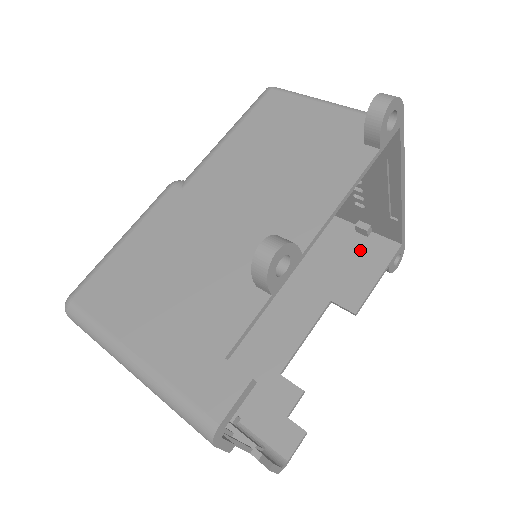
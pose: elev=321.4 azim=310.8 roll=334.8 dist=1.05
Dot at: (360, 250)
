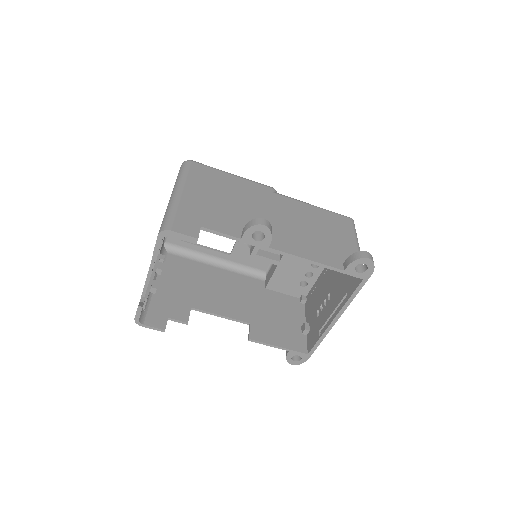
Dot at: (291, 331)
